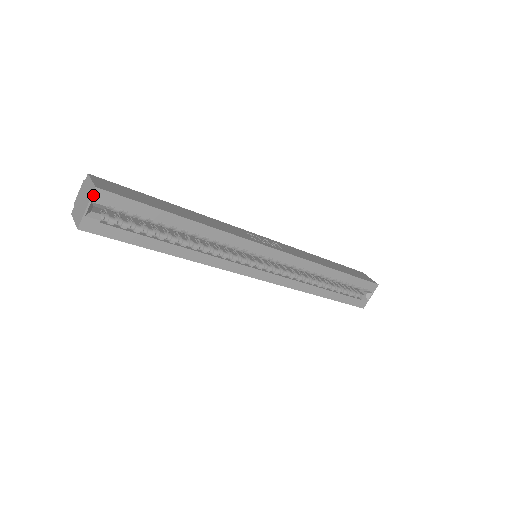
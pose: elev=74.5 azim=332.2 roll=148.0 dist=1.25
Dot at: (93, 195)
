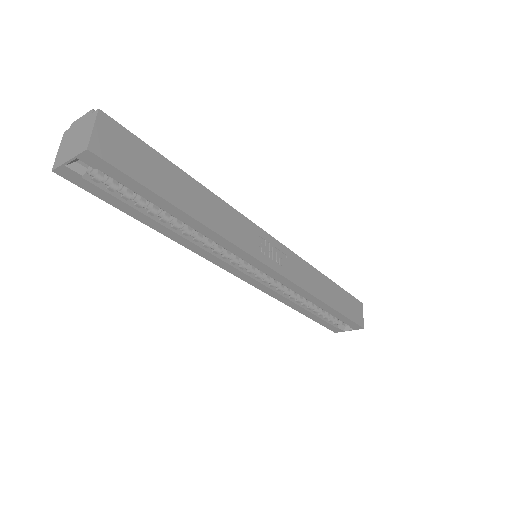
Dot at: (81, 154)
